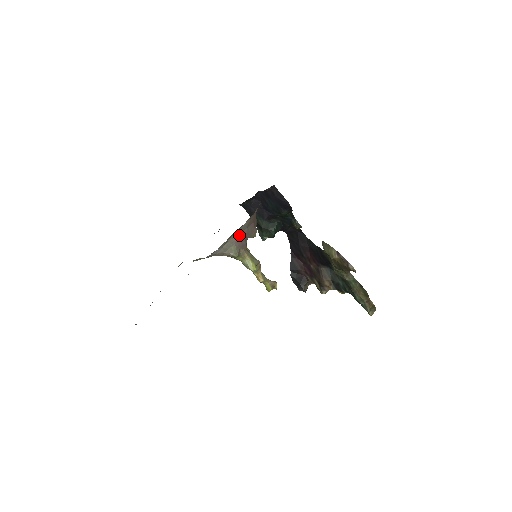
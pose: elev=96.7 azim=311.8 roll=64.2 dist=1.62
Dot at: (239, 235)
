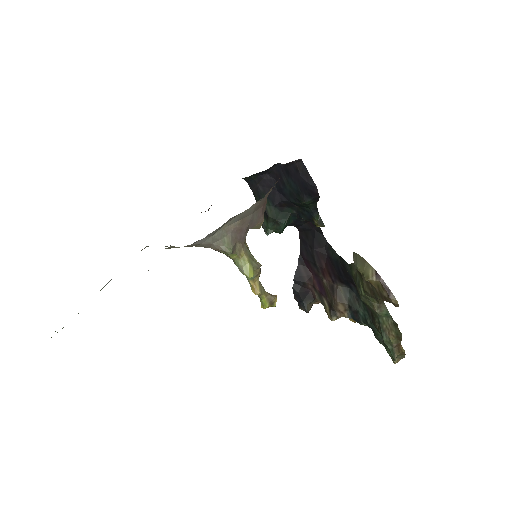
Dot at: (239, 222)
